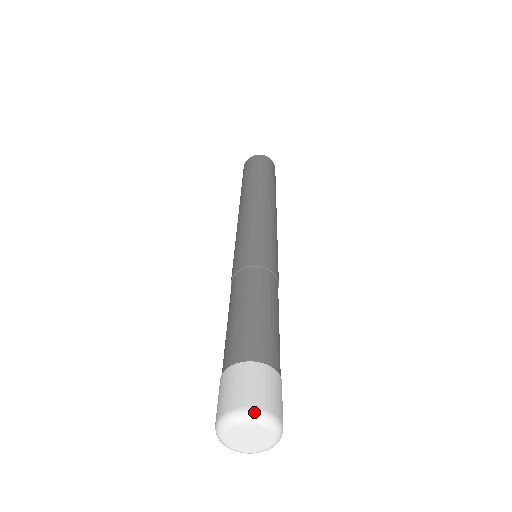
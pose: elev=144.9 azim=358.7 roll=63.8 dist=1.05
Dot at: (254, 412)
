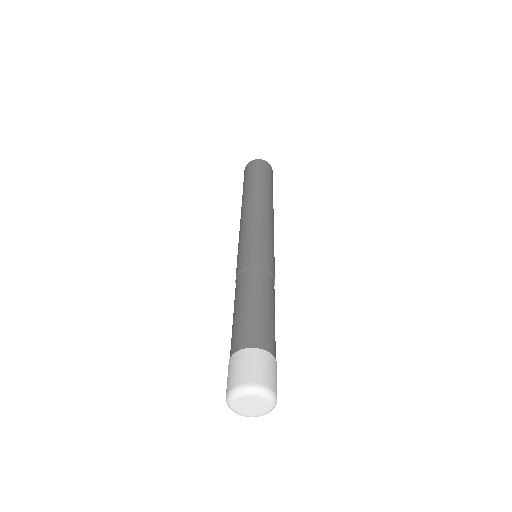
Dot at: (263, 388)
